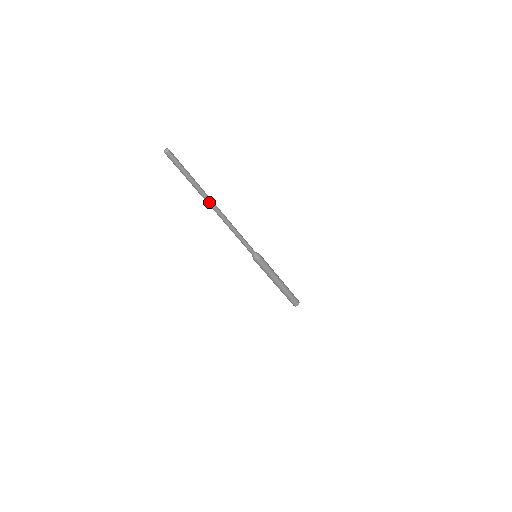
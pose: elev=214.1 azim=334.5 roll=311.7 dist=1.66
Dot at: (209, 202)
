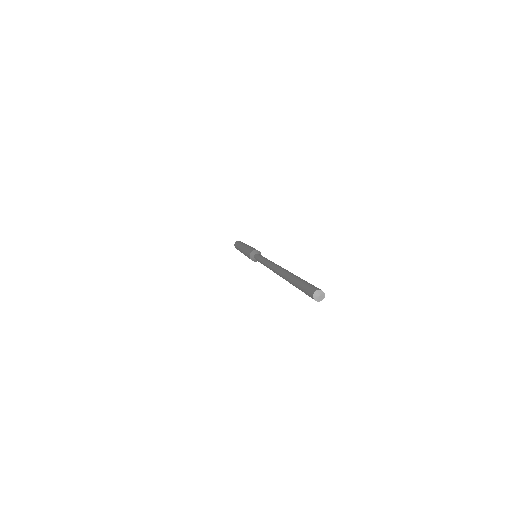
Dot at: occluded
